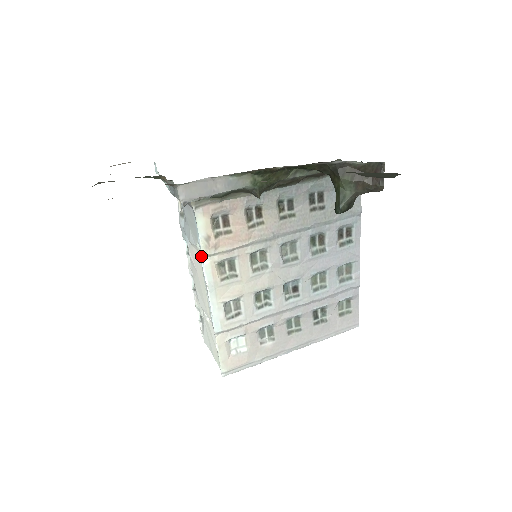
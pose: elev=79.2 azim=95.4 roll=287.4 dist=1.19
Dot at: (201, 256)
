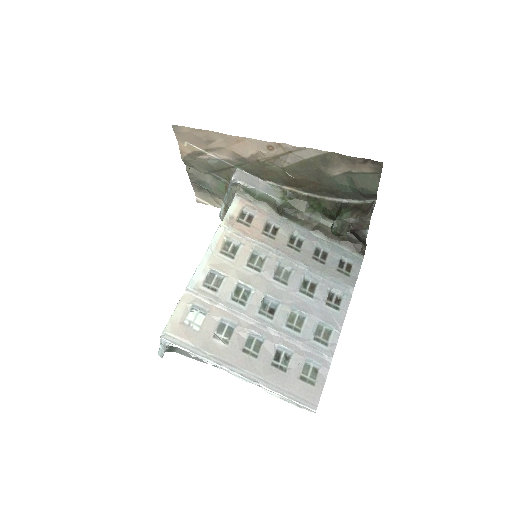
Dot at: (219, 225)
